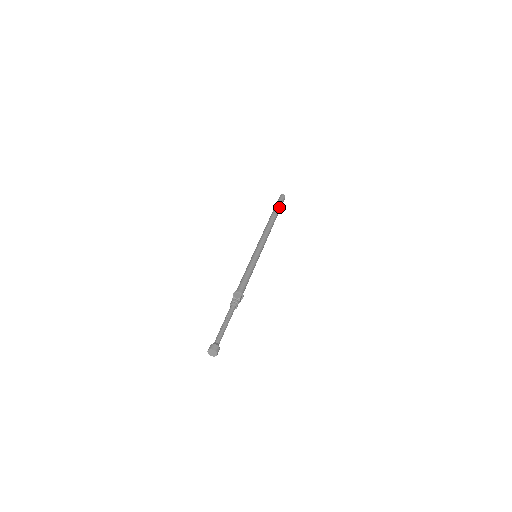
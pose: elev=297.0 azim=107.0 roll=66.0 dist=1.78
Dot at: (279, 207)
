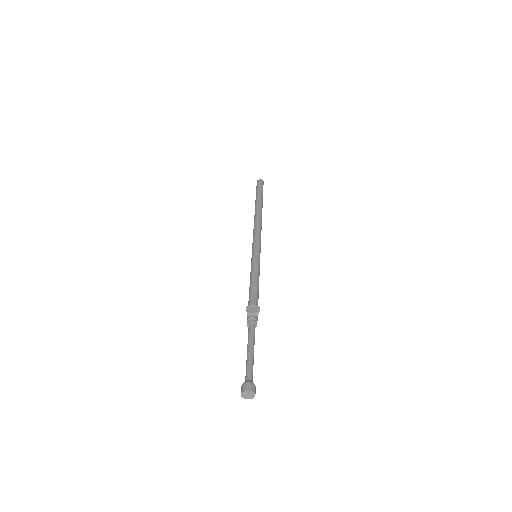
Dot at: (261, 194)
